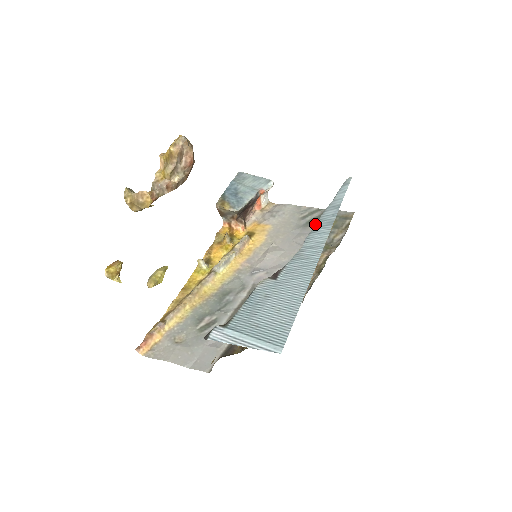
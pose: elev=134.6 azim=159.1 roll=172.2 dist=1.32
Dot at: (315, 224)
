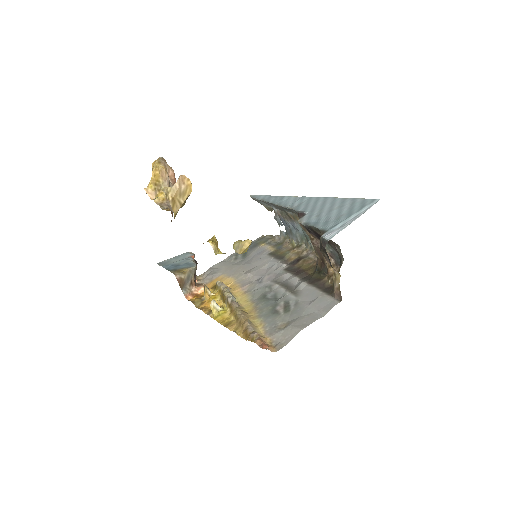
Dot at: (250, 252)
